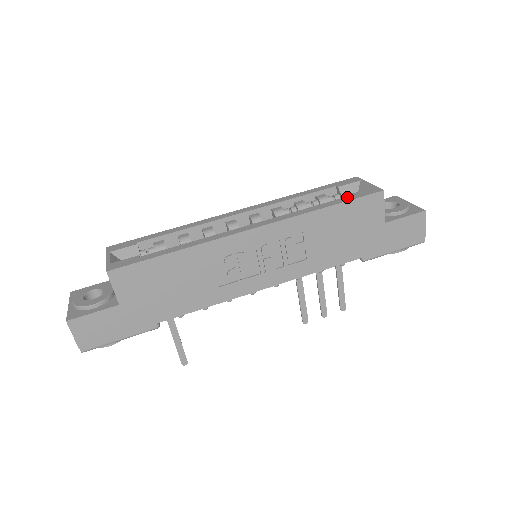
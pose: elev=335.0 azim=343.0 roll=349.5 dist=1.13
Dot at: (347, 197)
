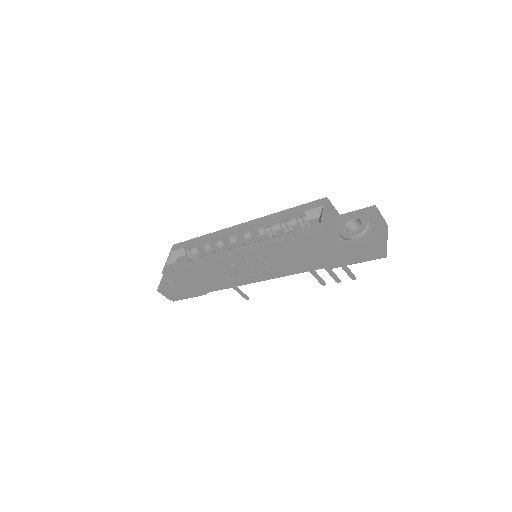
Dot at: (296, 232)
